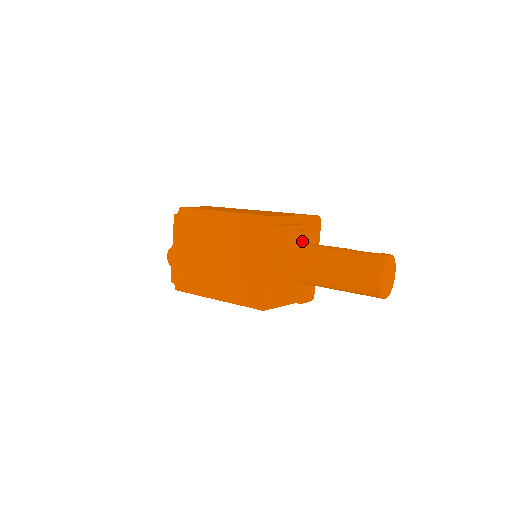
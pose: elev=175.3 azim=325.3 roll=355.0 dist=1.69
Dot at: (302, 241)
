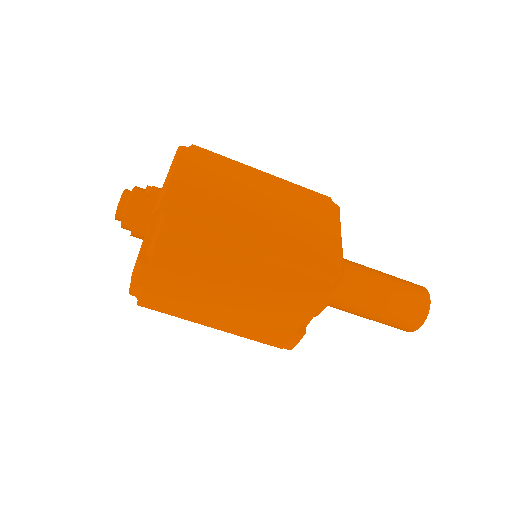
Dot at: occluded
